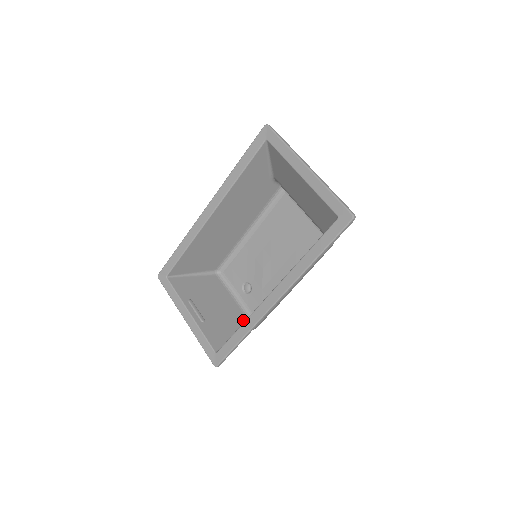
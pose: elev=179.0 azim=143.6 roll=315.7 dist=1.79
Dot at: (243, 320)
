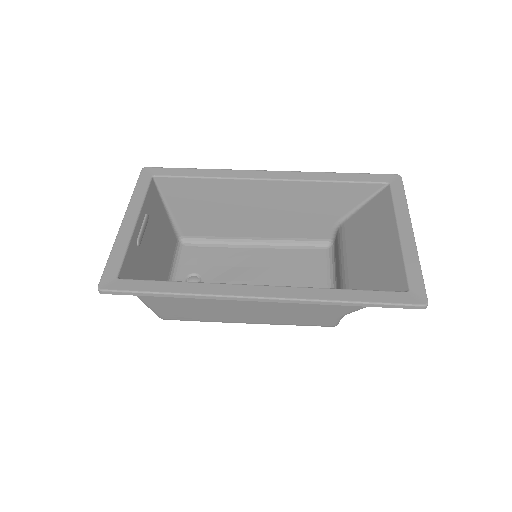
Dot at: occluded
